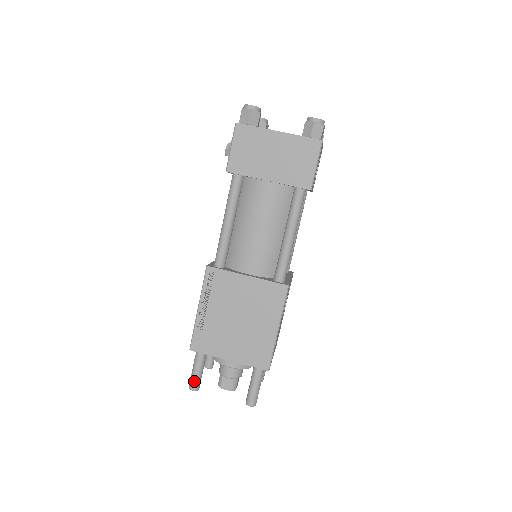
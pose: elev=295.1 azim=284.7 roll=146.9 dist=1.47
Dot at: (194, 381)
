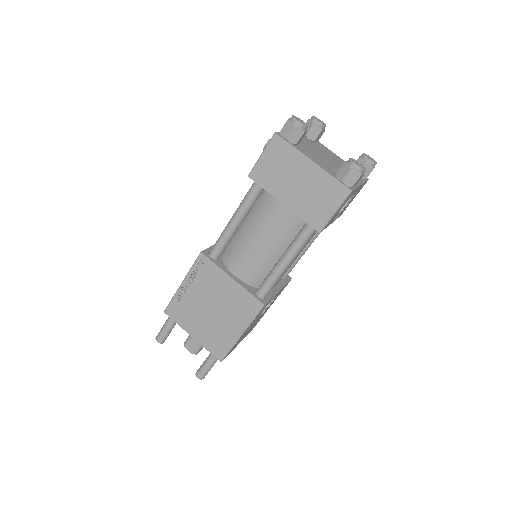
Dot at: (161, 336)
